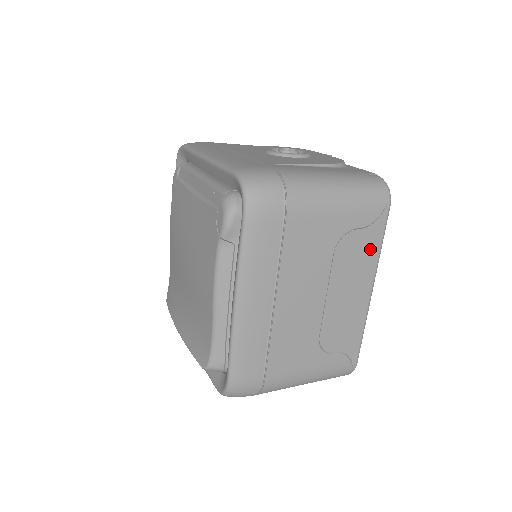
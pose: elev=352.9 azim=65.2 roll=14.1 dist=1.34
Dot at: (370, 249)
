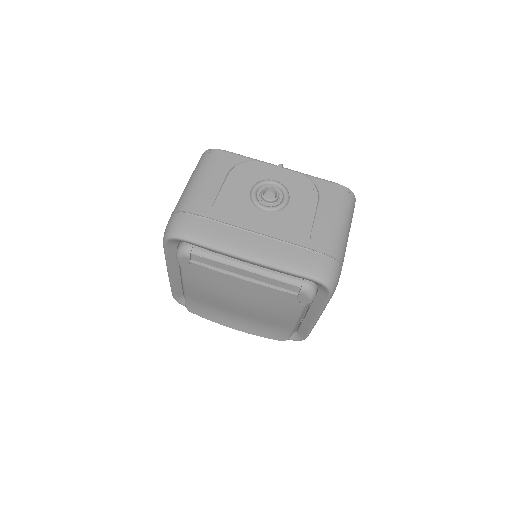
Dot at: occluded
